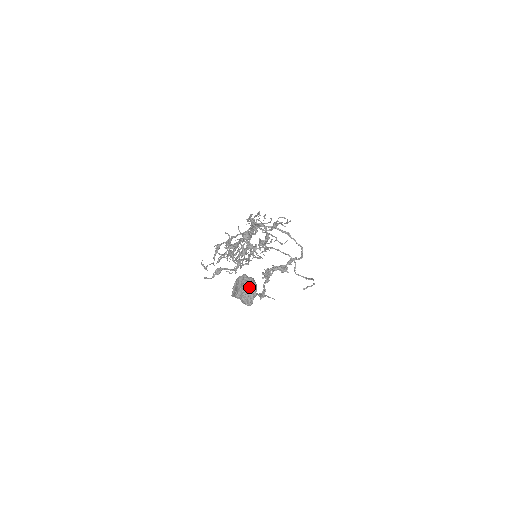
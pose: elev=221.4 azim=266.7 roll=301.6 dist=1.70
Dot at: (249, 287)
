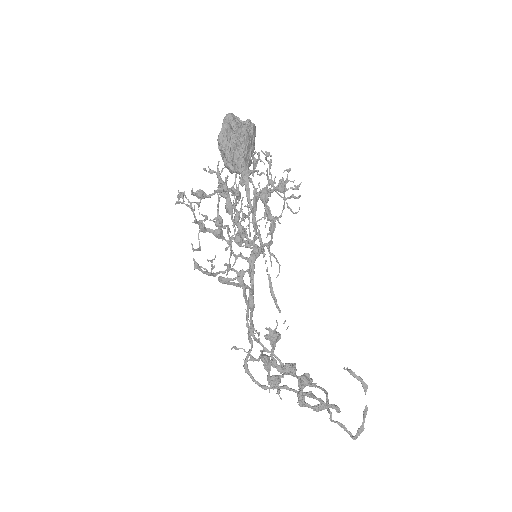
Dot at: (245, 122)
